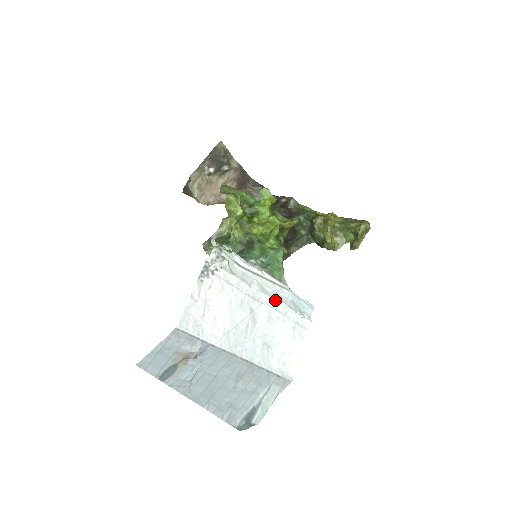
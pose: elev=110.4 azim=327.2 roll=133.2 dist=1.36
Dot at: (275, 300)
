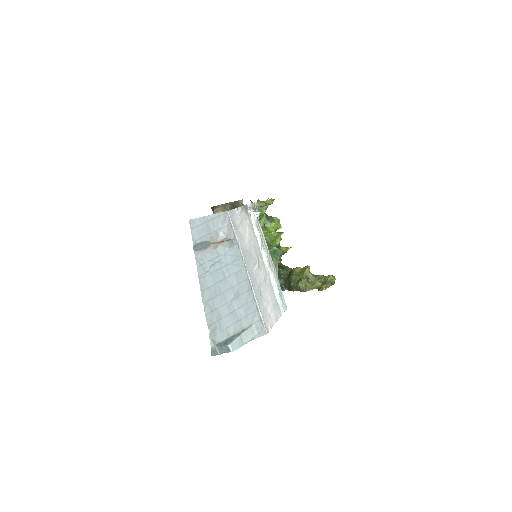
Dot at: (271, 272)
